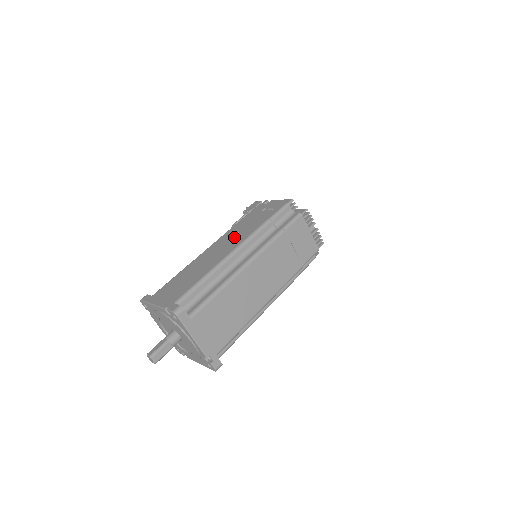
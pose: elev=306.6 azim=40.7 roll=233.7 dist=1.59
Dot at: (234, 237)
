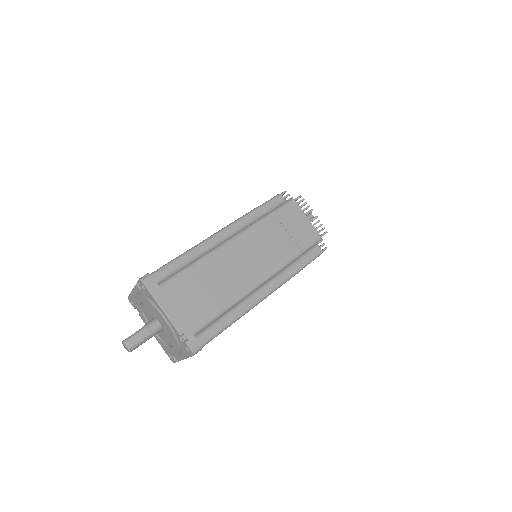
Dot at: occluded
